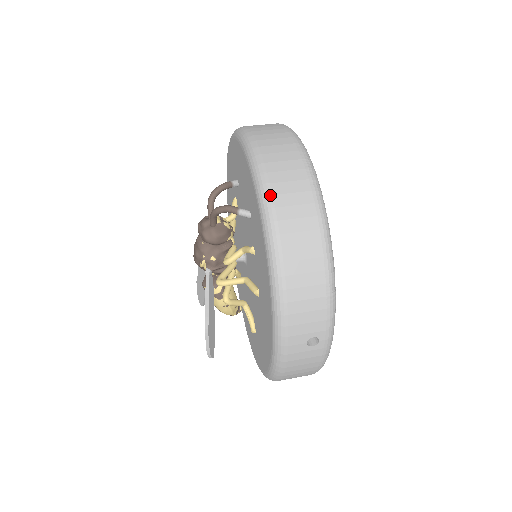
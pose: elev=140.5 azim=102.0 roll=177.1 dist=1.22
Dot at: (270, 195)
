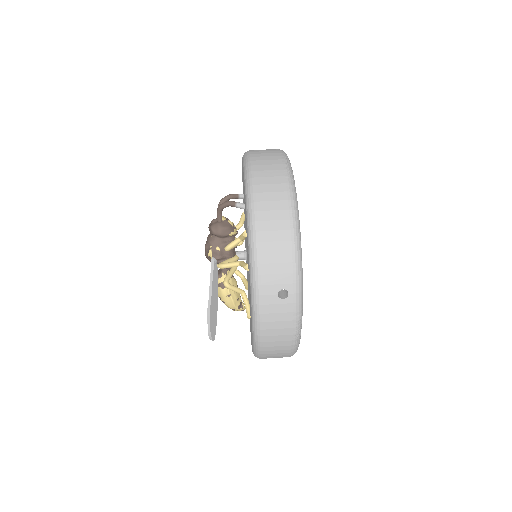
Dot at: (253, 177)
